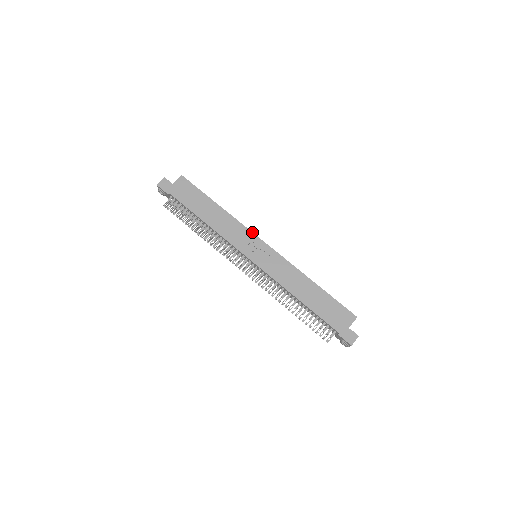
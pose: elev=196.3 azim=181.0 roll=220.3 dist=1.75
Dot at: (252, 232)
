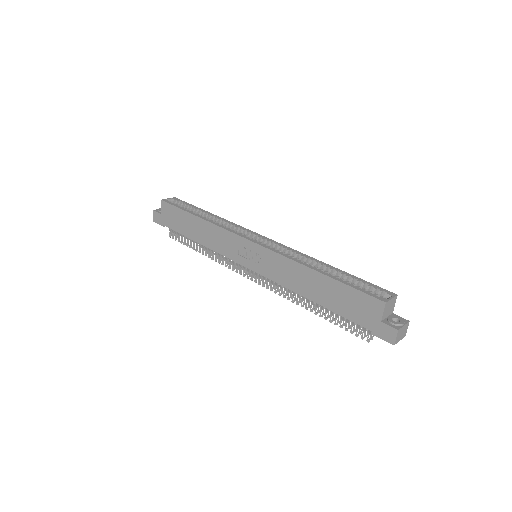
Dot at: (234, 234)
